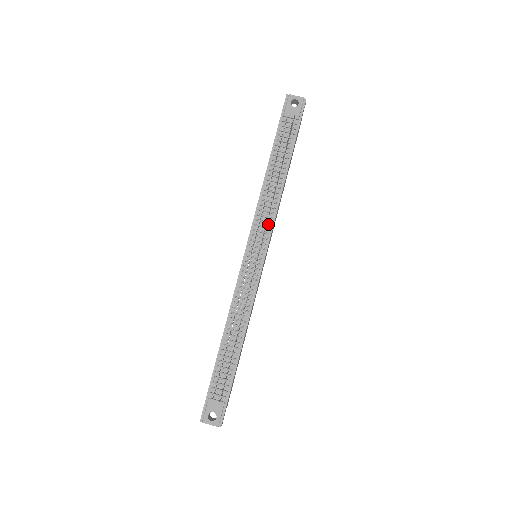
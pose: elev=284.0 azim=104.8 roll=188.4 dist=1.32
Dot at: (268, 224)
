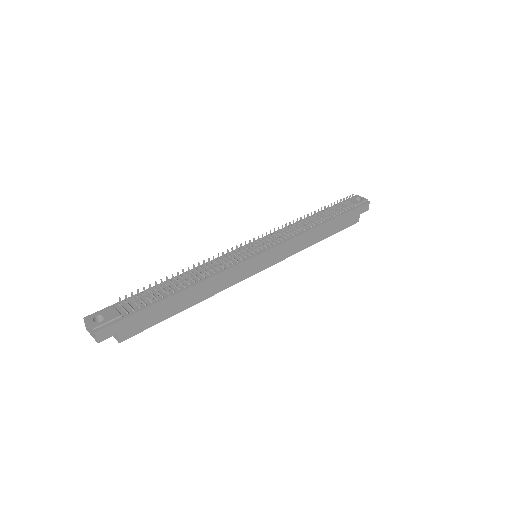
Dot at: (284, 238)
